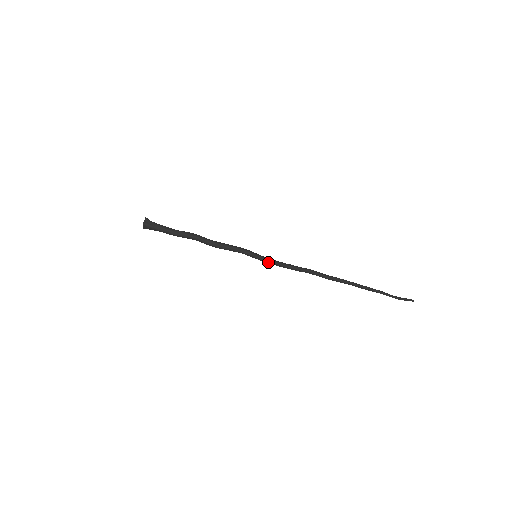
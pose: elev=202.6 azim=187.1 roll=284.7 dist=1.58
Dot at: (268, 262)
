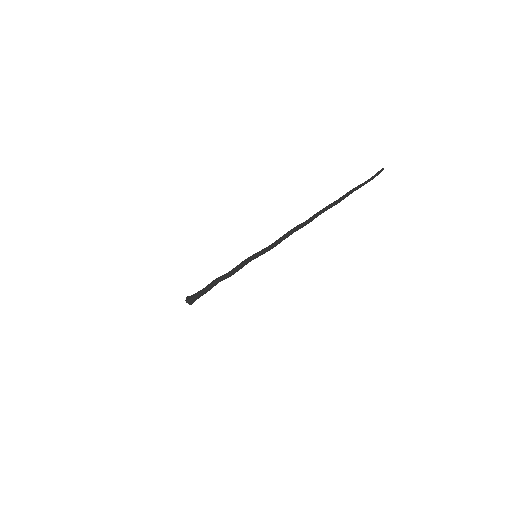
Dot at: (264, 252)
